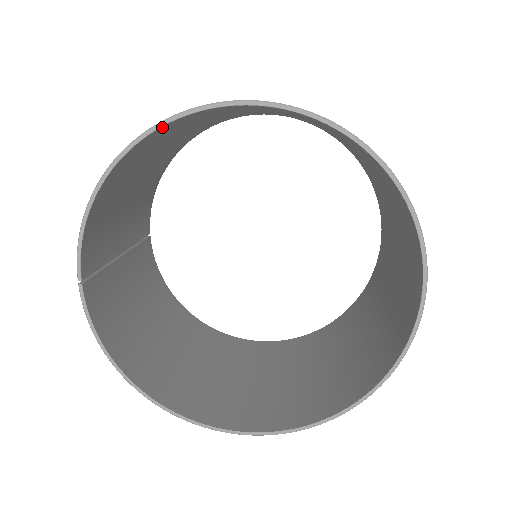
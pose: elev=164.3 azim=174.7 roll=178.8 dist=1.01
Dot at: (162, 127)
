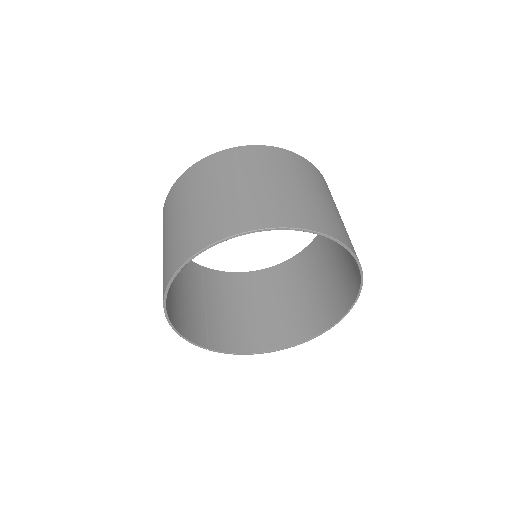
Dot at: (166, 296)
